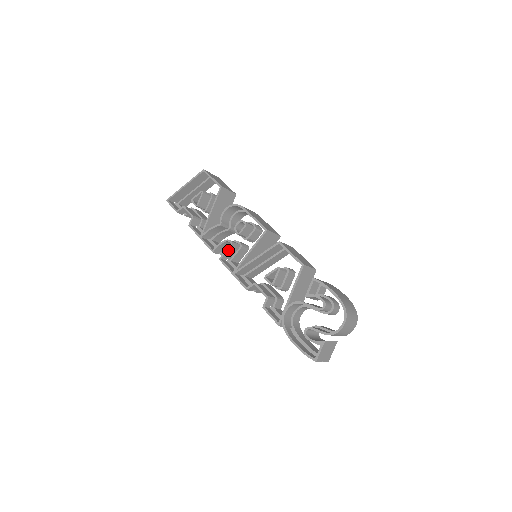
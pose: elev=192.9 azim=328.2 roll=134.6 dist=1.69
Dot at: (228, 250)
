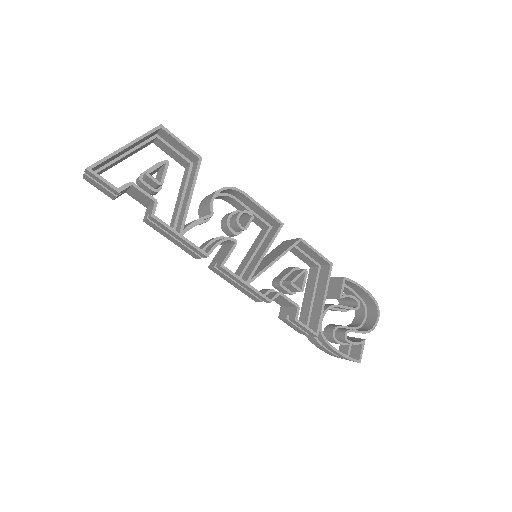
Dot at: (231, 252)
